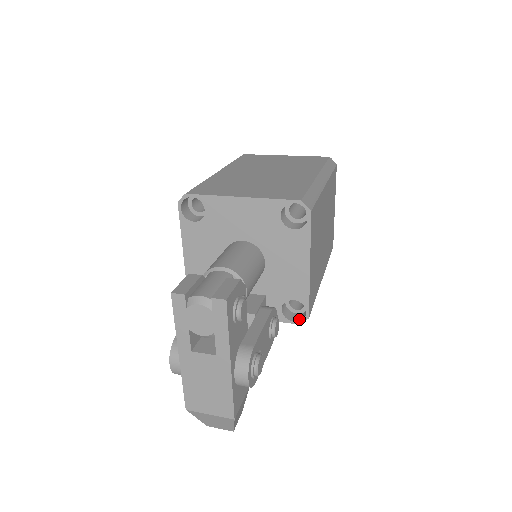
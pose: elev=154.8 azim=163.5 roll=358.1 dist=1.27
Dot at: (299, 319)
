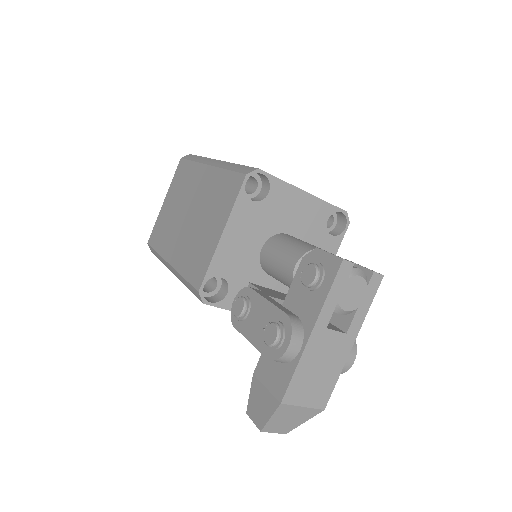
Dot at: occluded
